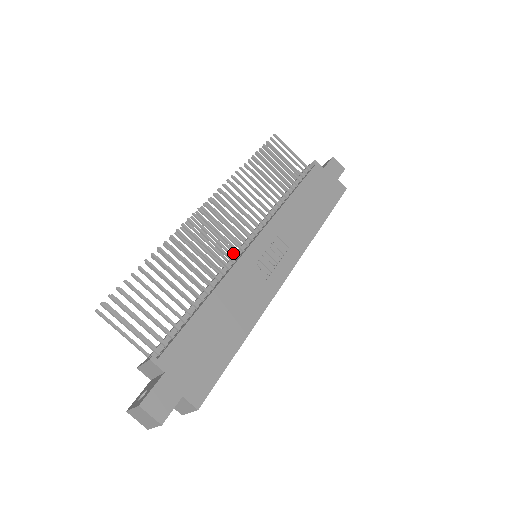
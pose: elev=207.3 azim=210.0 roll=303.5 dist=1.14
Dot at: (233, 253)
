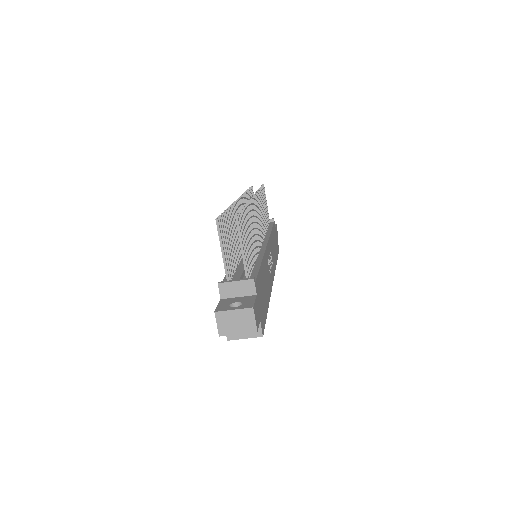
Dot at: occluded
